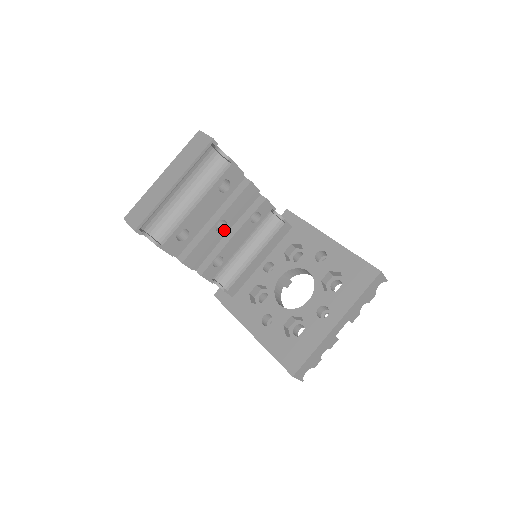
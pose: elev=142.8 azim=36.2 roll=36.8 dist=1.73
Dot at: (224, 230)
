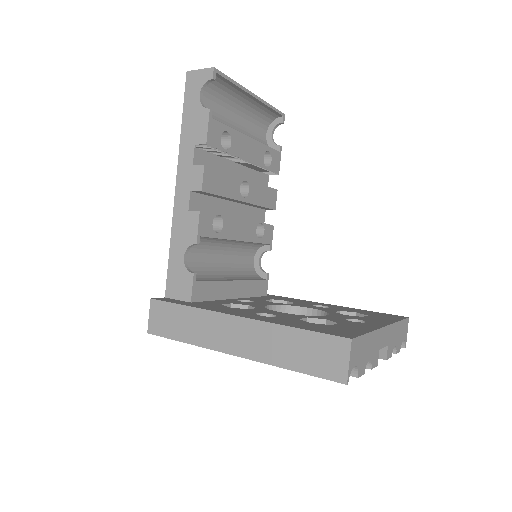
Dot at: (242, 198)
